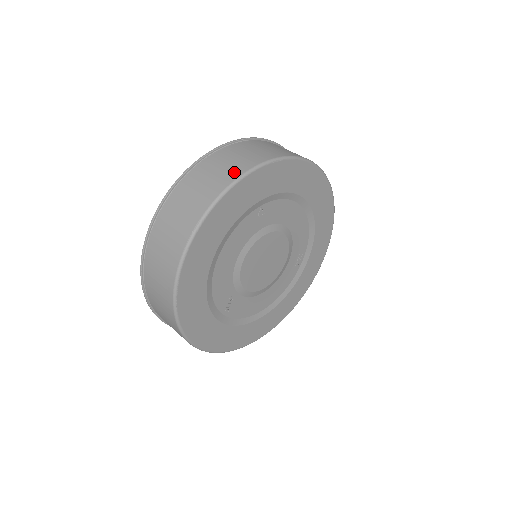
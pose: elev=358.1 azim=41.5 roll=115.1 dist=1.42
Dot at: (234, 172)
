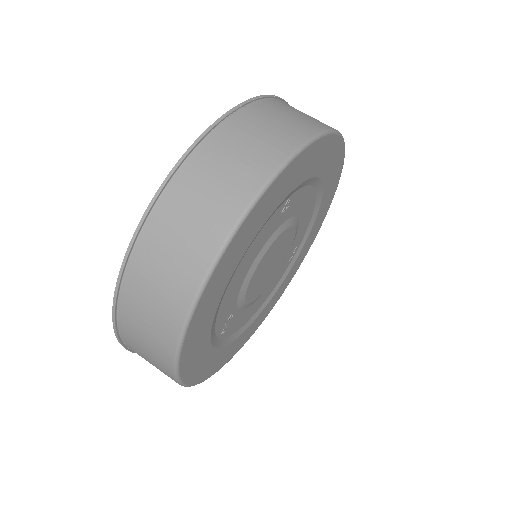
Dot at: (274, 153)
